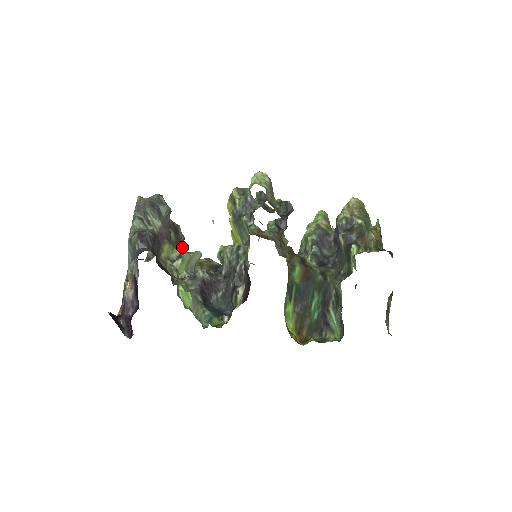
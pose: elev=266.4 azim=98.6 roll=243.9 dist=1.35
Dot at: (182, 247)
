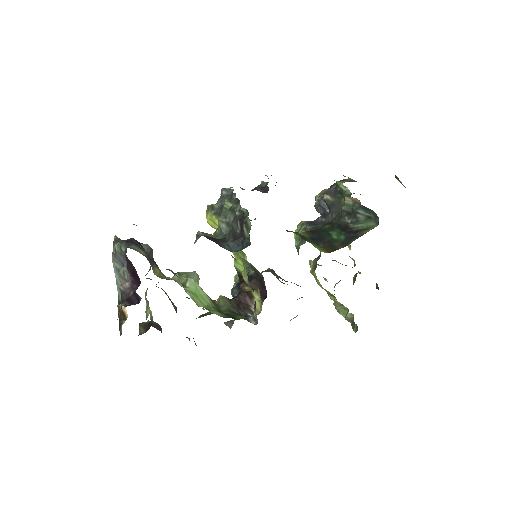
Dot at: occluded
